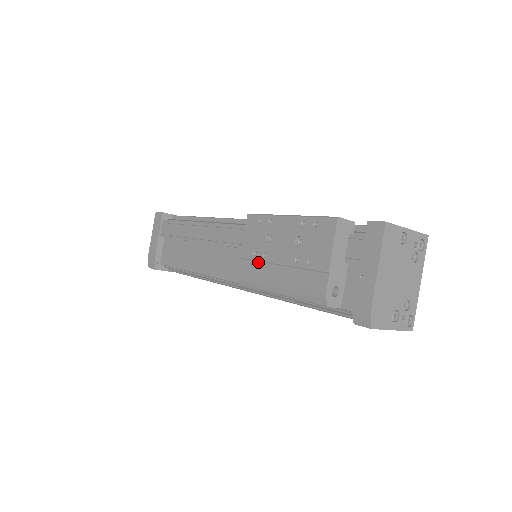
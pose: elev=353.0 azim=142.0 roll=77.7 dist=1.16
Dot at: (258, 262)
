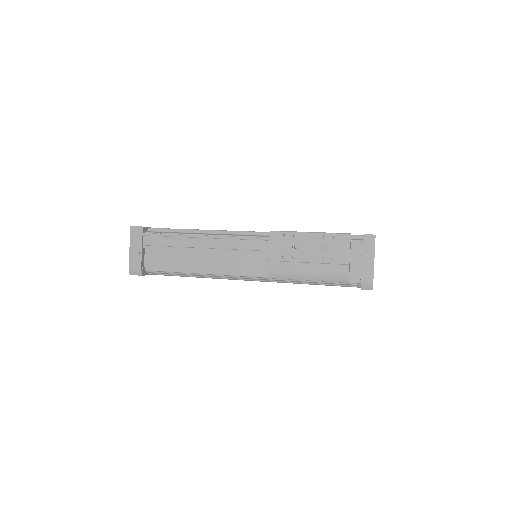
Dot at: (287, 262)
